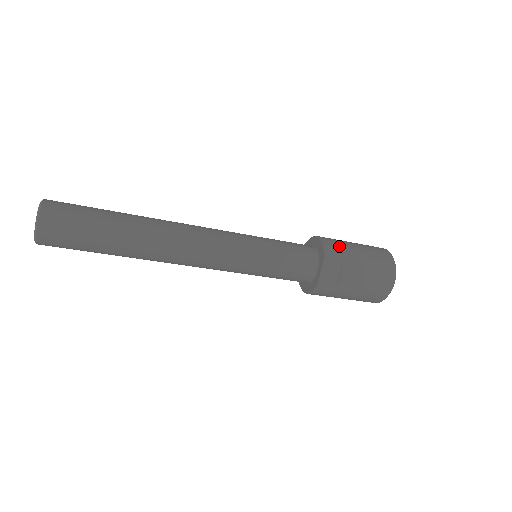
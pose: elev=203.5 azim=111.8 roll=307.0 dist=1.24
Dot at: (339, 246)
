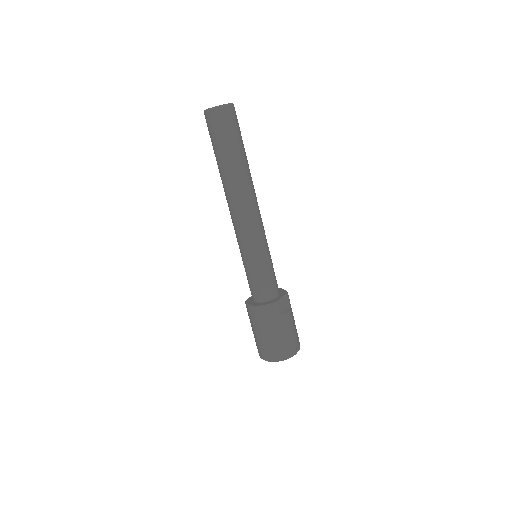
Dot at: occluded
